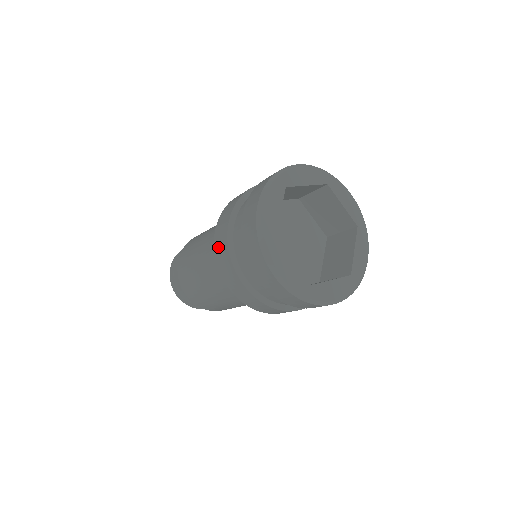
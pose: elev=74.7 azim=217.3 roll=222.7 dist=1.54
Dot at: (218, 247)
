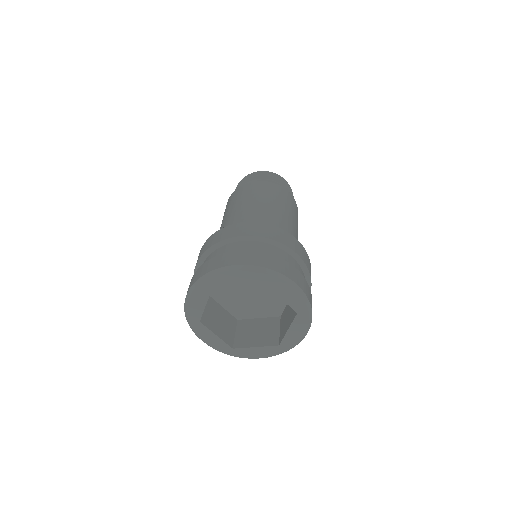
Dot at: occluded
